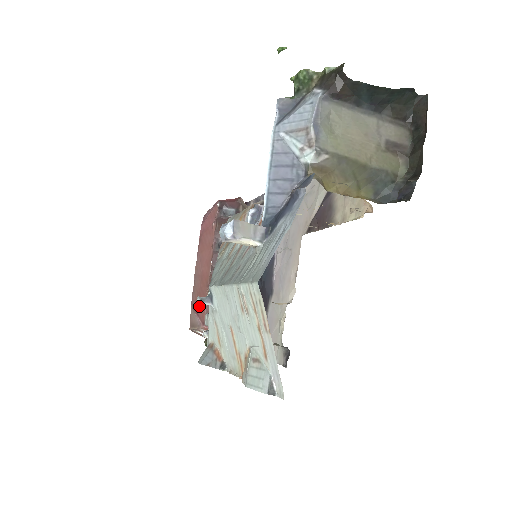
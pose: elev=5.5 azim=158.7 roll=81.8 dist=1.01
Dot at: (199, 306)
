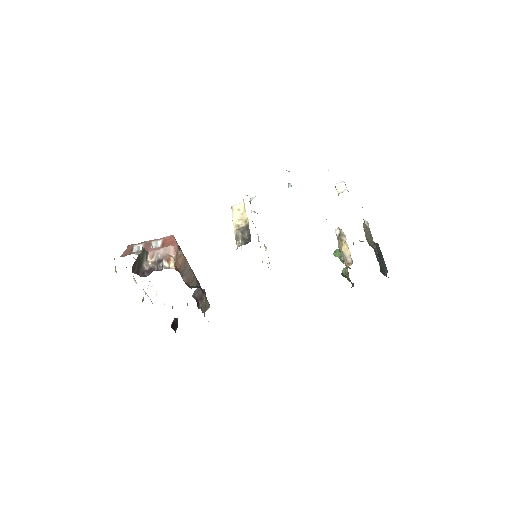
Dot at: occluded
